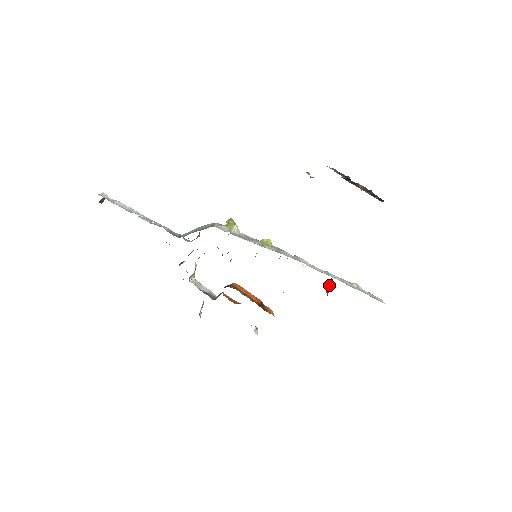
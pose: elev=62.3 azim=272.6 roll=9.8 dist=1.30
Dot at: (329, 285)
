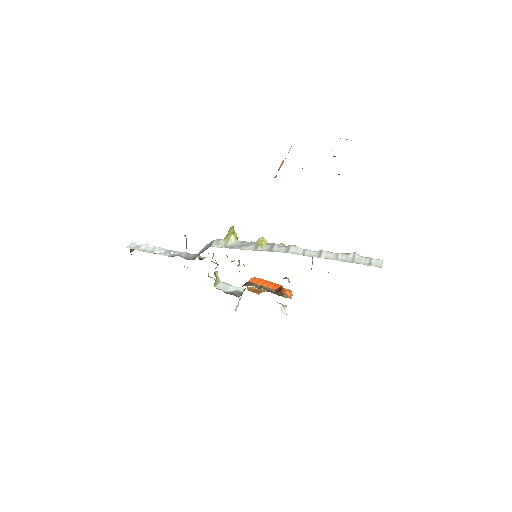
Dot at: occluded
